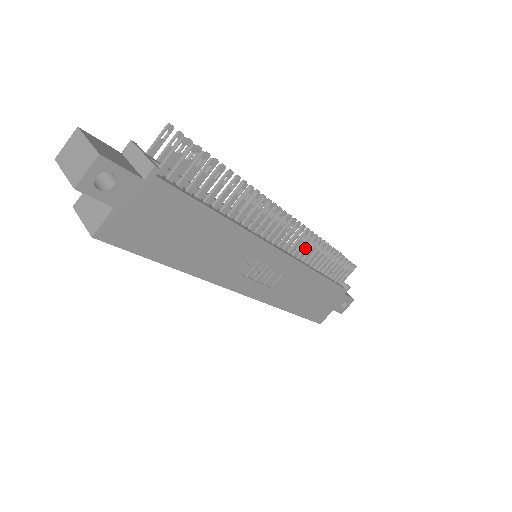
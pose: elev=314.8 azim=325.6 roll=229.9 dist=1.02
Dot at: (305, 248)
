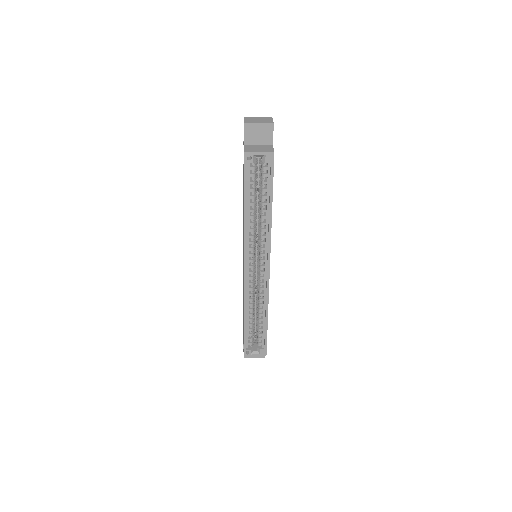
Dot at: occluded
